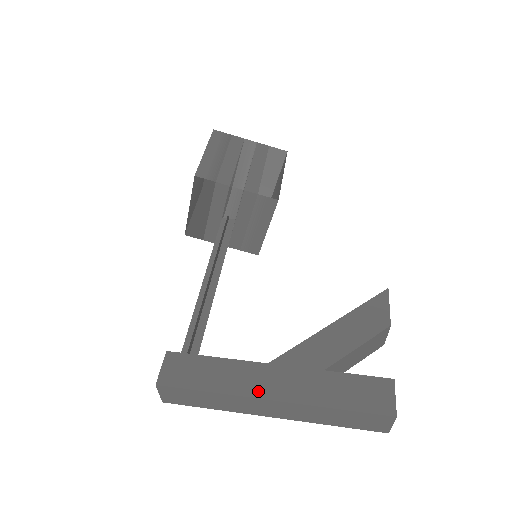
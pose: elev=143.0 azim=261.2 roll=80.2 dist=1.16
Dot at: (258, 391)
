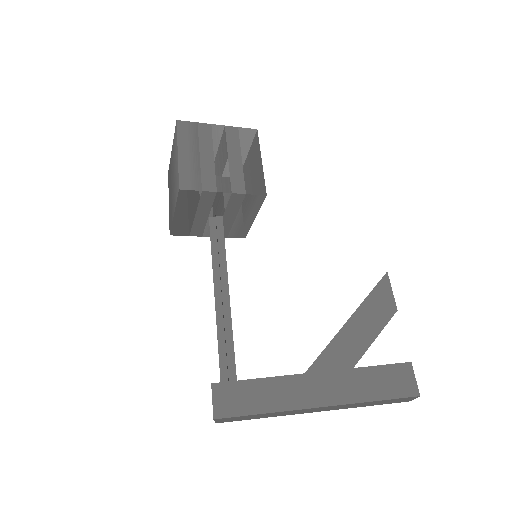
Dot at: (304, 402)
